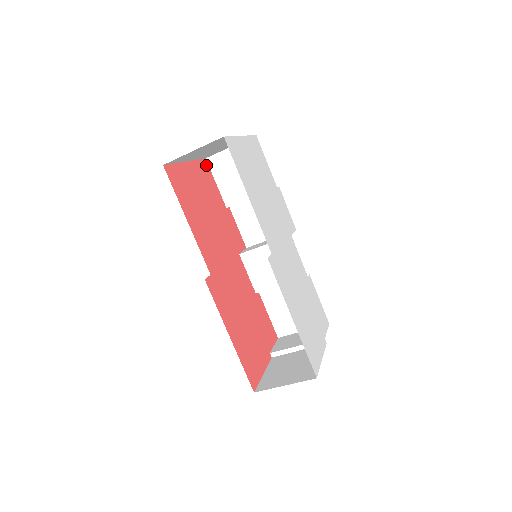
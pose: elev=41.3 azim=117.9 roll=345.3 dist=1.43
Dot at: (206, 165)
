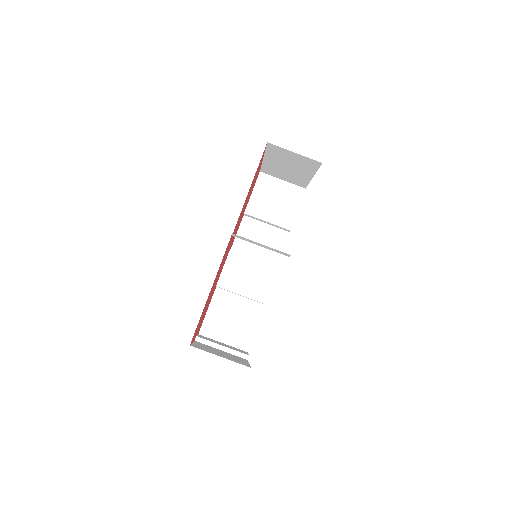
Dot at: (258, 175)
